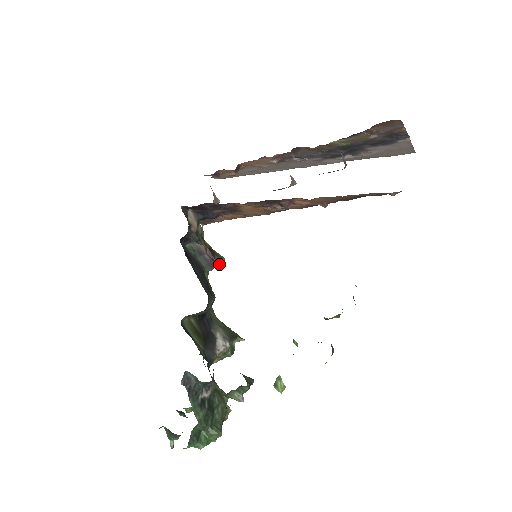
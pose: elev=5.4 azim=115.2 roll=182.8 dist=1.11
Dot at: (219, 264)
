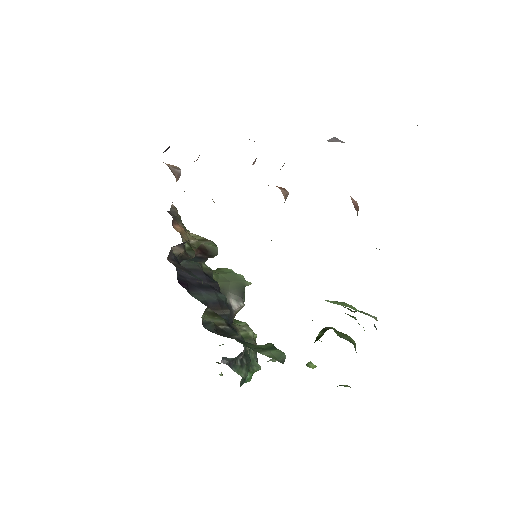
Dot at: (214, 256)
